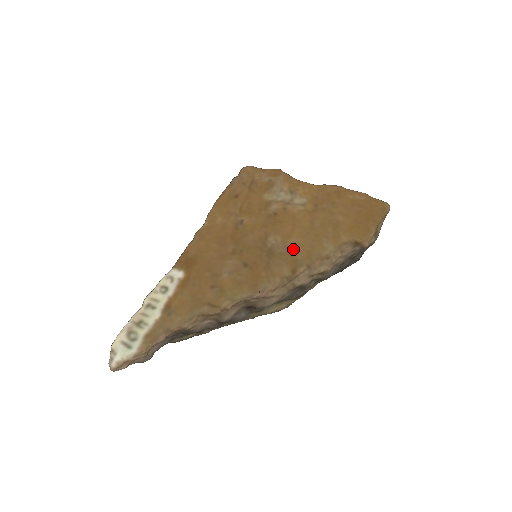
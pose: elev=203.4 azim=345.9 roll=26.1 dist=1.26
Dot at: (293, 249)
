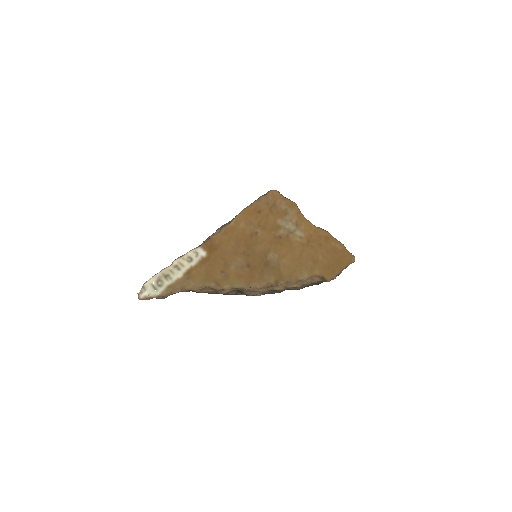
Dot at: (282, 267)
